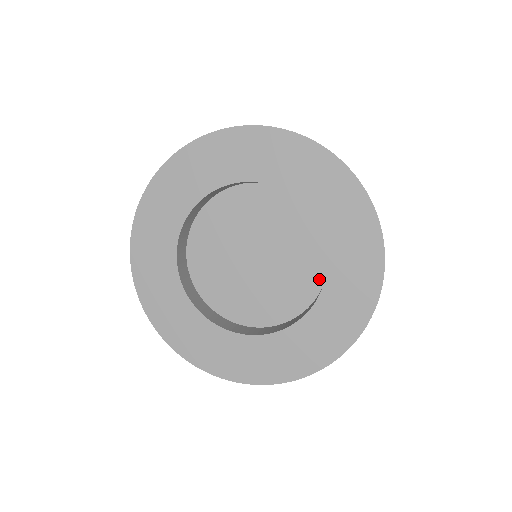
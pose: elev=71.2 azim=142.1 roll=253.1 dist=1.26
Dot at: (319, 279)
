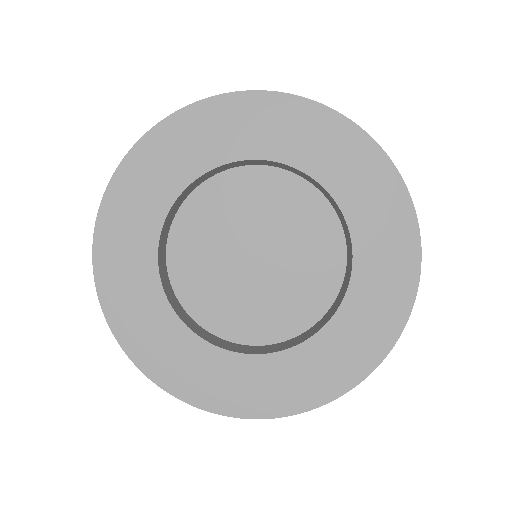
Dot at: (331, 293)
